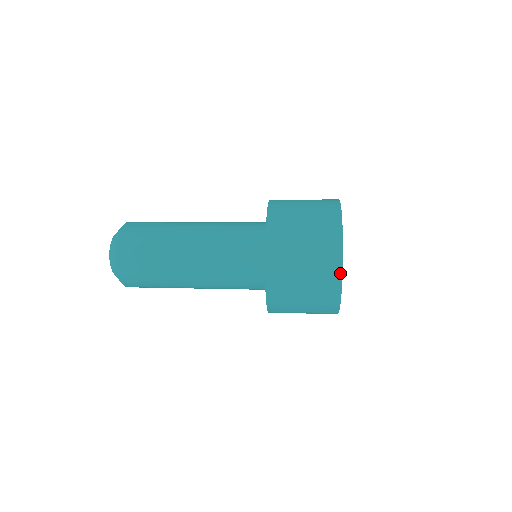
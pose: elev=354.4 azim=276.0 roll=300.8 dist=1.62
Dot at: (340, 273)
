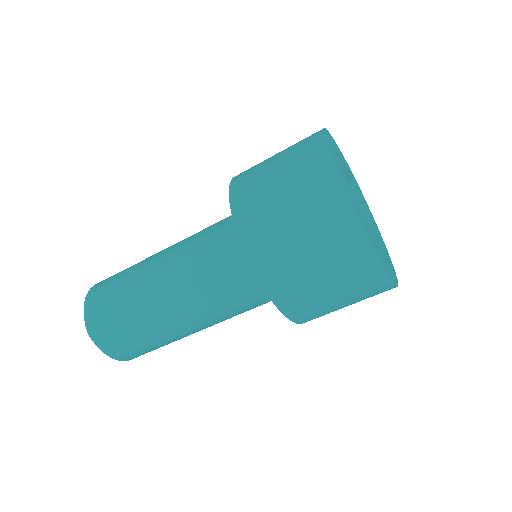
Dot at: (341, 189)
